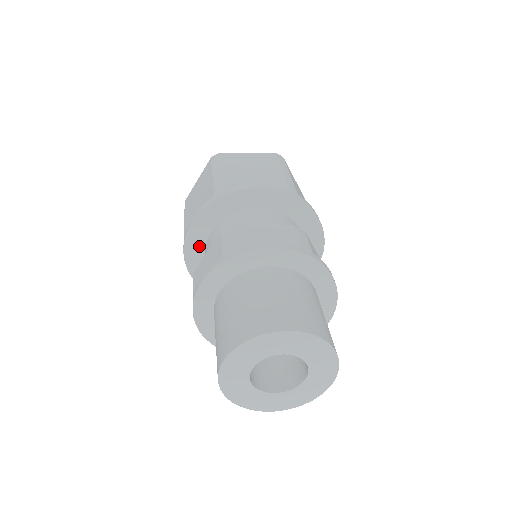
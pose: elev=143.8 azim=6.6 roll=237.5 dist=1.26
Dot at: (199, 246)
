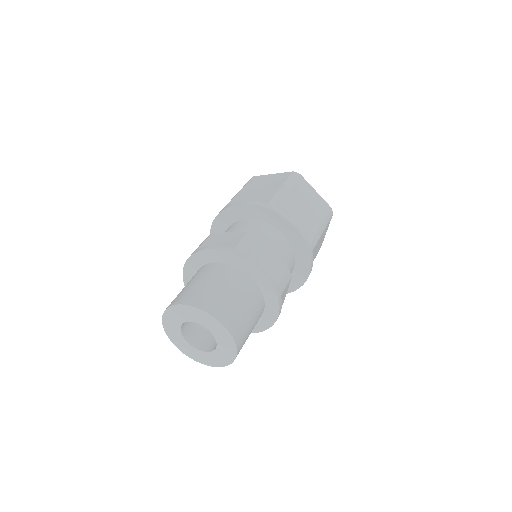
Dot at: (232, 218)
